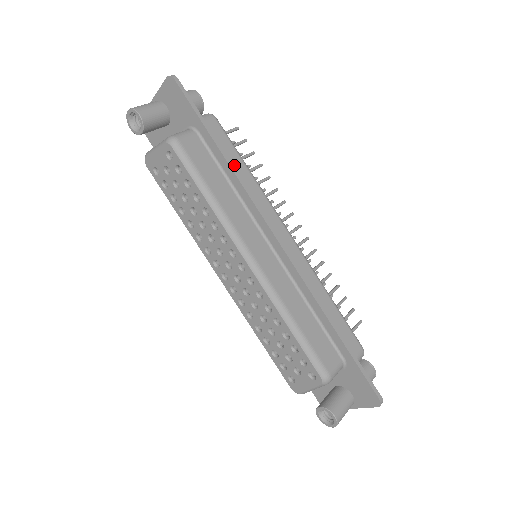
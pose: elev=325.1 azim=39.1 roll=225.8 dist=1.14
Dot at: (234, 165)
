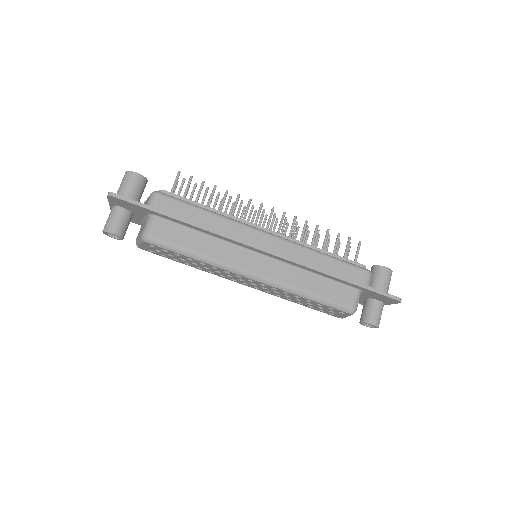
Dot at: (197, 219)
